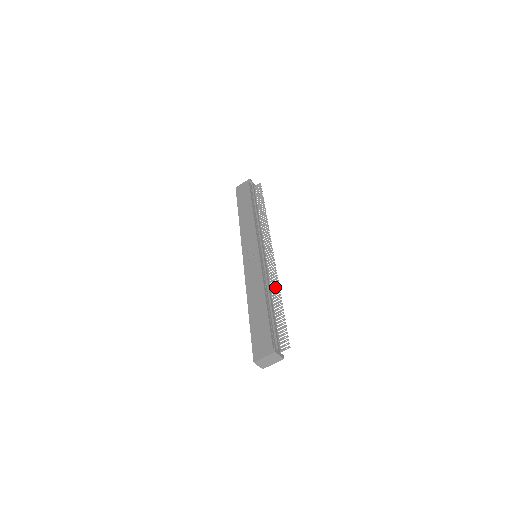
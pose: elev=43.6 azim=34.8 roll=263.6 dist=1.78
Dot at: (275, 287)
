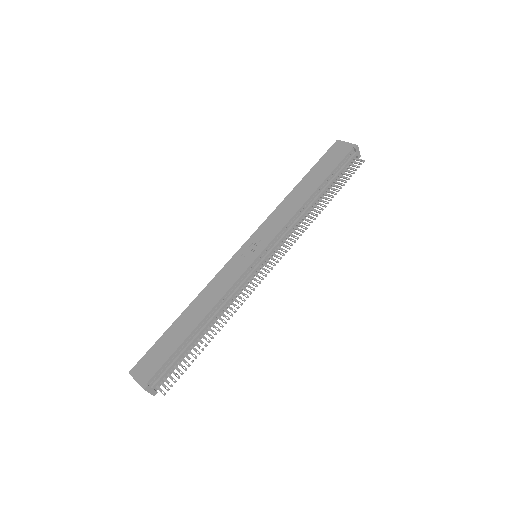
Dot at: occluded
